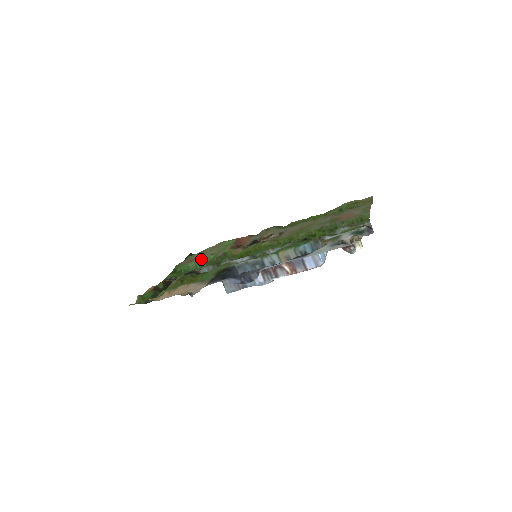
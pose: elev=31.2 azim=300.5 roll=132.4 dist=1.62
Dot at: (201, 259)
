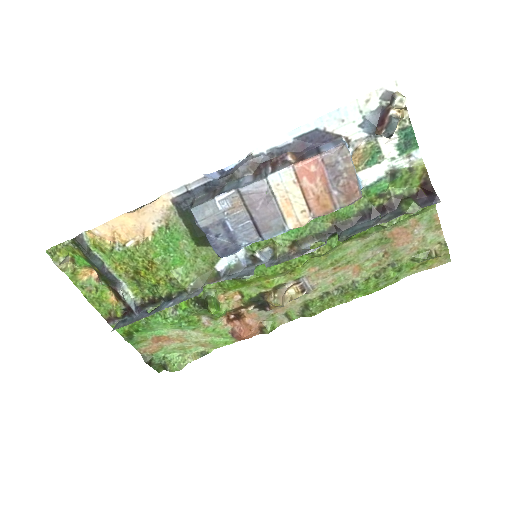
Dot at: (176, 330)
